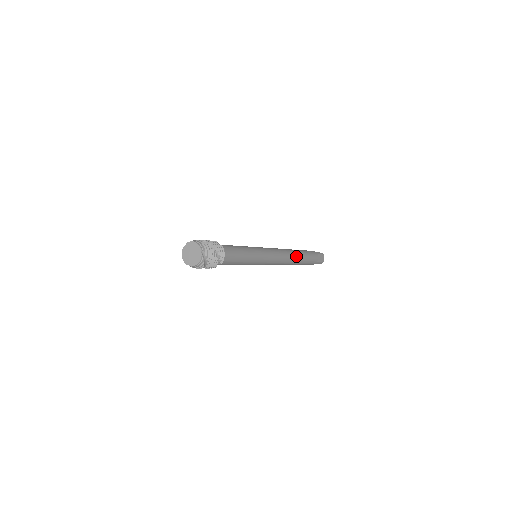
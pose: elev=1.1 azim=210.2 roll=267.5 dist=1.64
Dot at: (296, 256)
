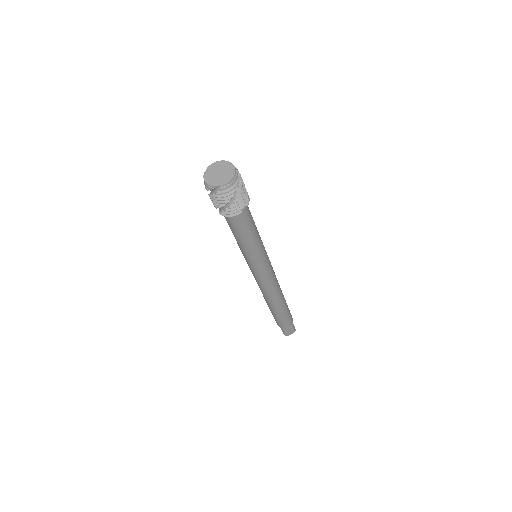
Dot at: occluded
